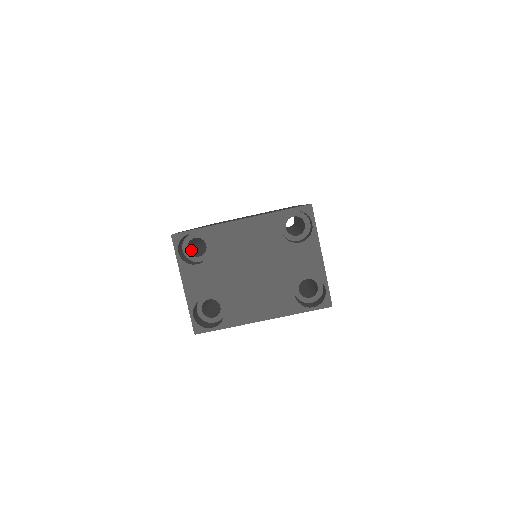
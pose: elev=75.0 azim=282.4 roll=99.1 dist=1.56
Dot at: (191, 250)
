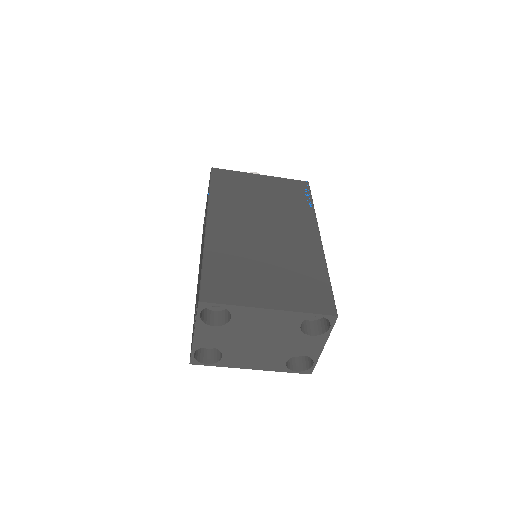
Dot at: occluded
